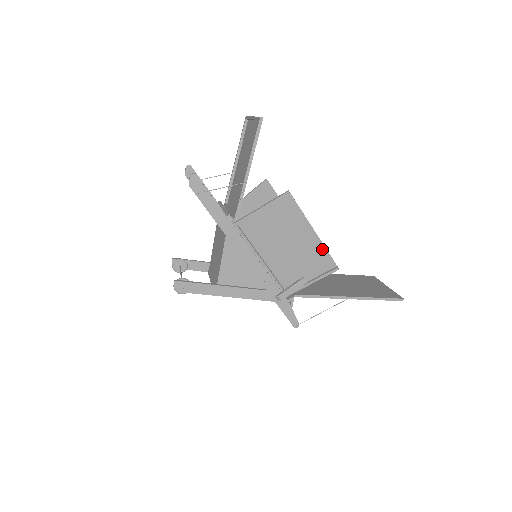
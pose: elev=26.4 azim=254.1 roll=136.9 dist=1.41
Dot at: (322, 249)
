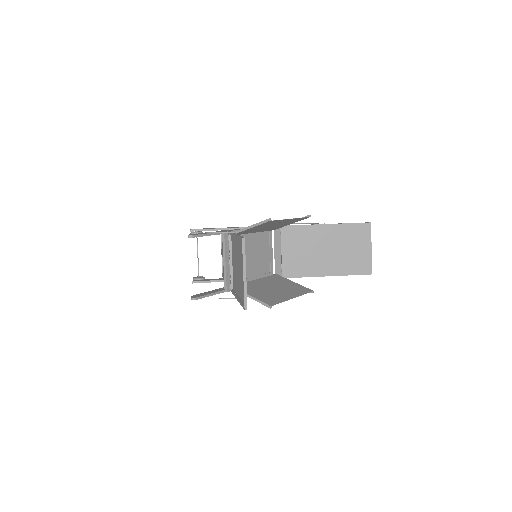
Dot at: (301, 294)
